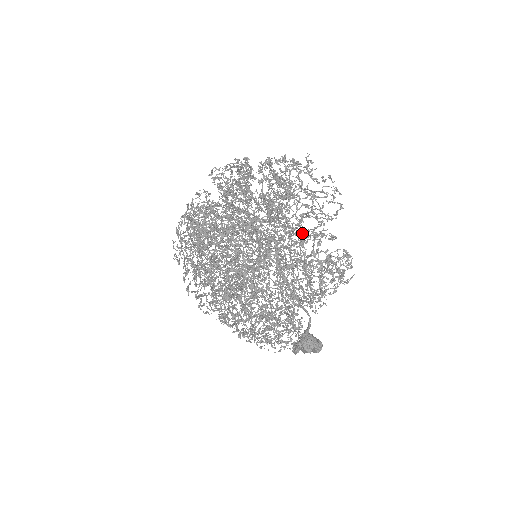
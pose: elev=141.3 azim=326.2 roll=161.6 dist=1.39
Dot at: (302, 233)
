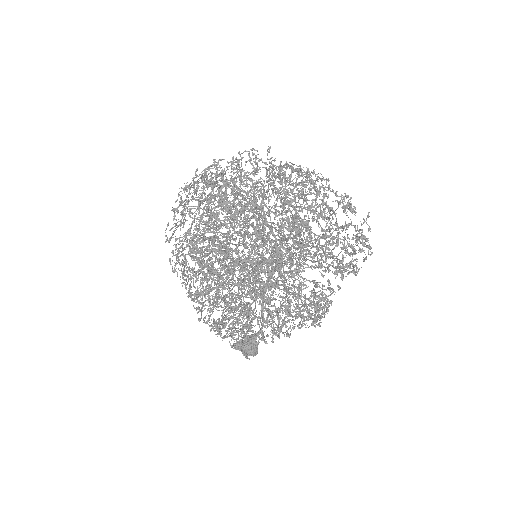
Dot at: occluded
